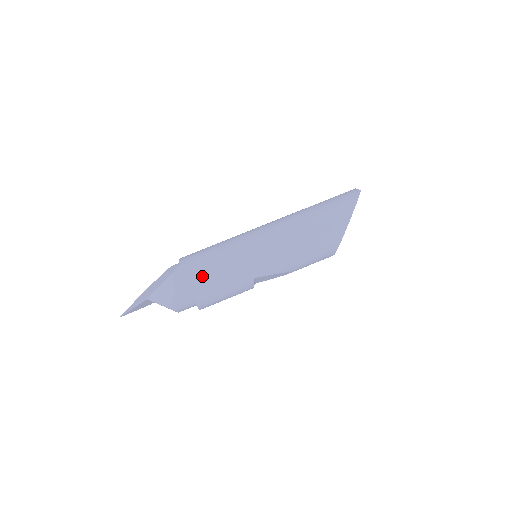
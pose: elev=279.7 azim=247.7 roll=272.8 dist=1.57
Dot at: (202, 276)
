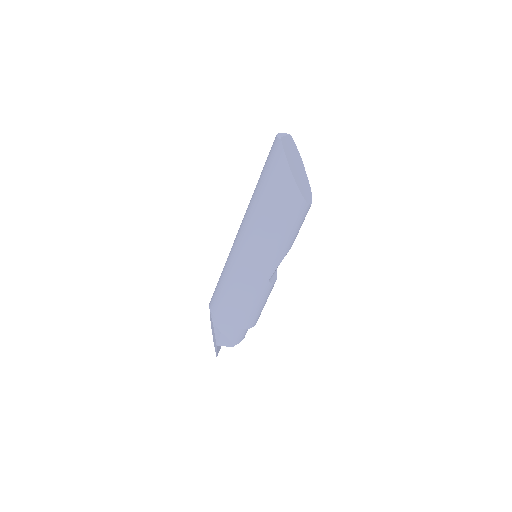
Dot at: (232, 313)
